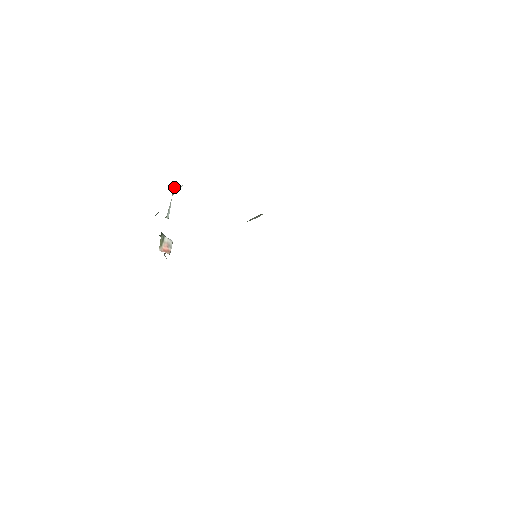
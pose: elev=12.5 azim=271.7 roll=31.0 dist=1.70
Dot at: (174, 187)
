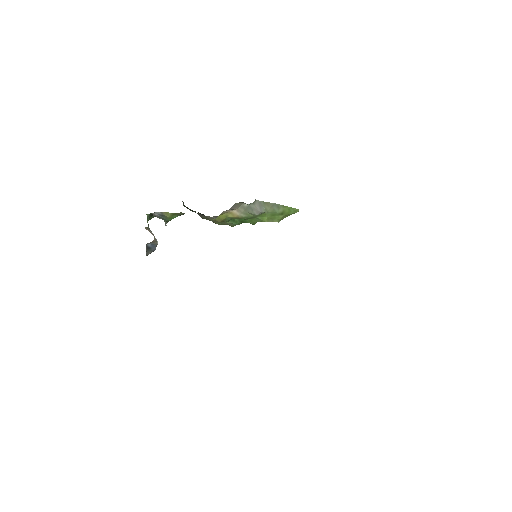
Dot at: (166, 223)
